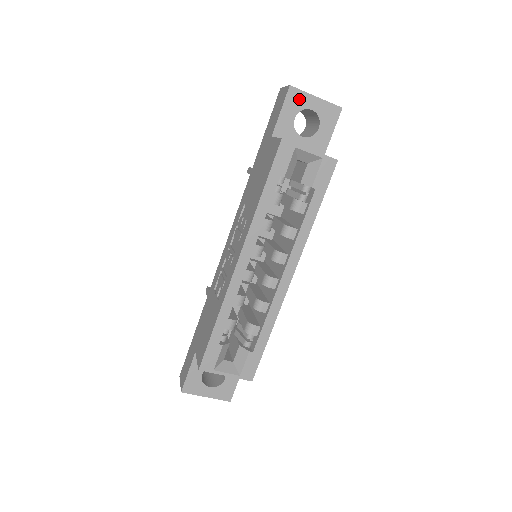
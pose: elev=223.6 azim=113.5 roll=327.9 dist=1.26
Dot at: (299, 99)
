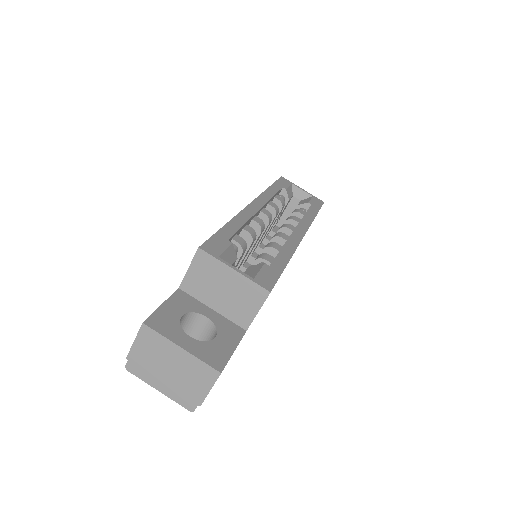
Dot at: occluded
